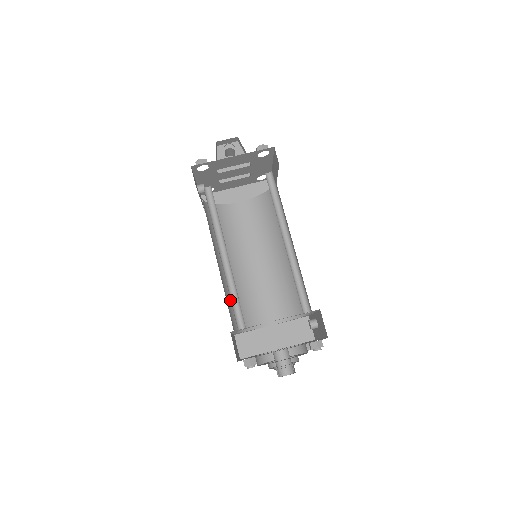
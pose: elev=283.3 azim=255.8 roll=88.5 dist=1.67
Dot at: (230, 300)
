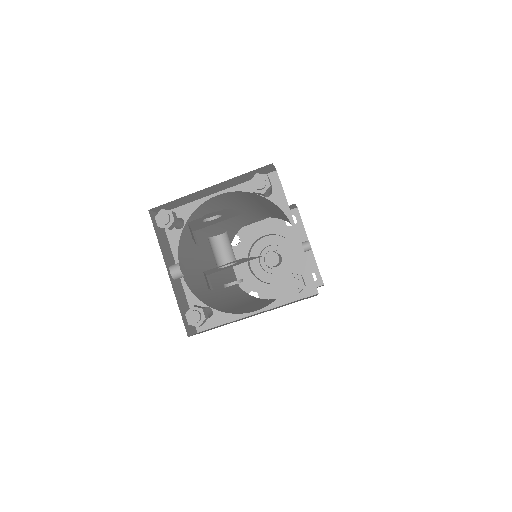
Dot at: occluded
